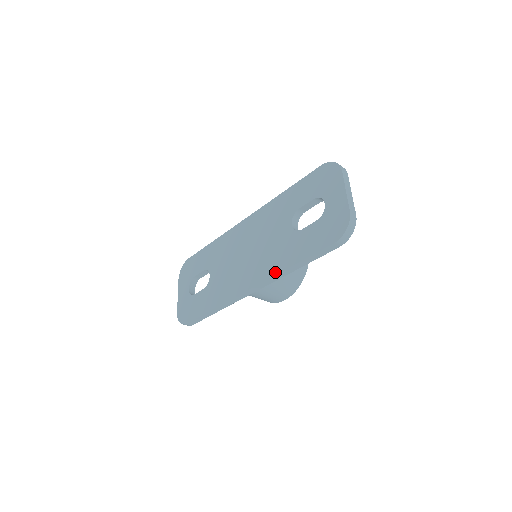
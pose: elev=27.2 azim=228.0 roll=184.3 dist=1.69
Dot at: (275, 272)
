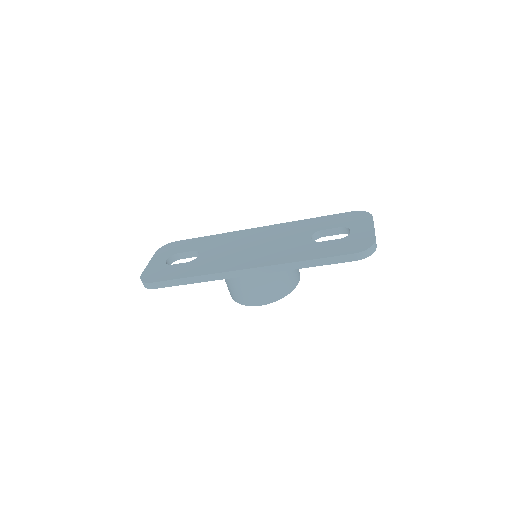
Dot at: (283, 262)
